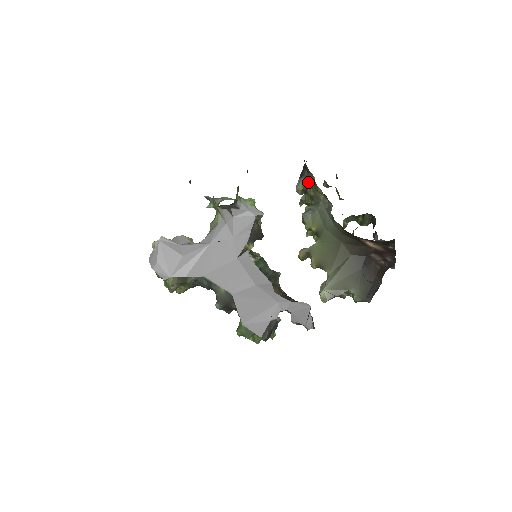
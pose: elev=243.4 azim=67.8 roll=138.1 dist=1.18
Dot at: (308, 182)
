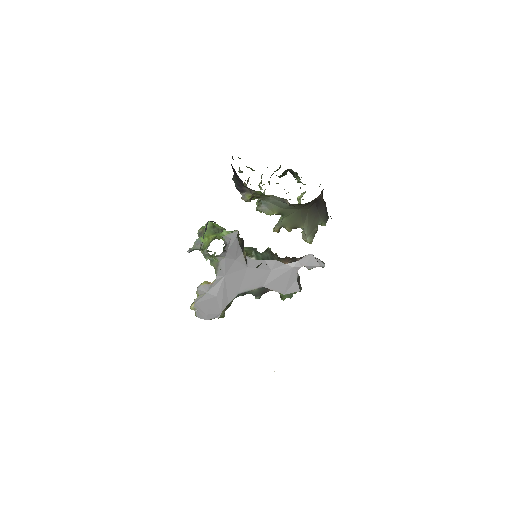
Dot at: (253, 194)
